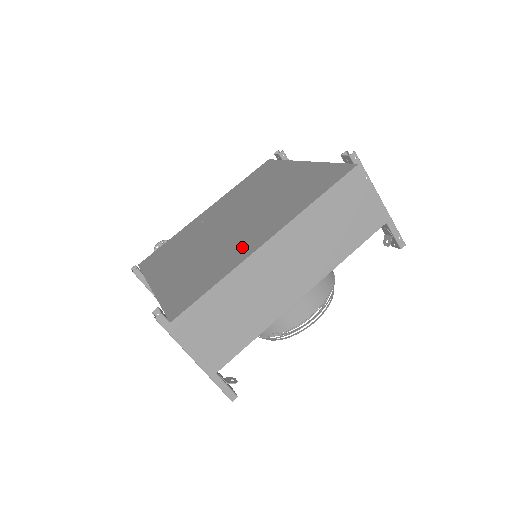
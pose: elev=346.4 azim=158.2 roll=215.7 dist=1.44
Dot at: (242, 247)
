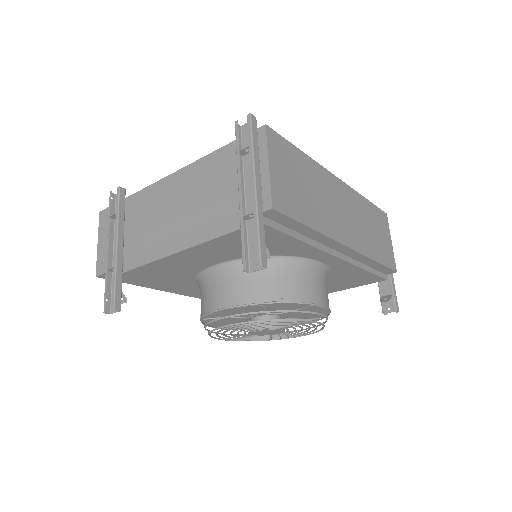
Dot at: occluded
